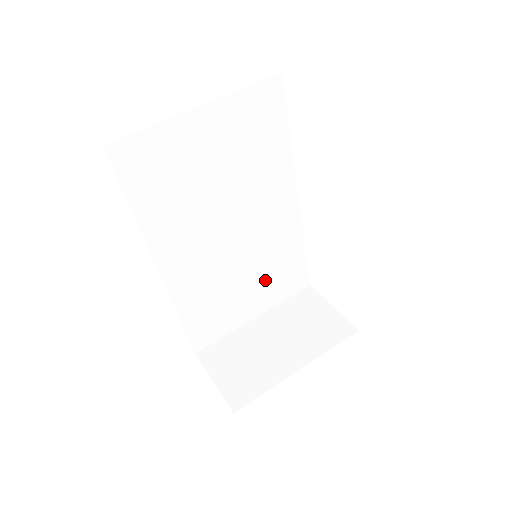
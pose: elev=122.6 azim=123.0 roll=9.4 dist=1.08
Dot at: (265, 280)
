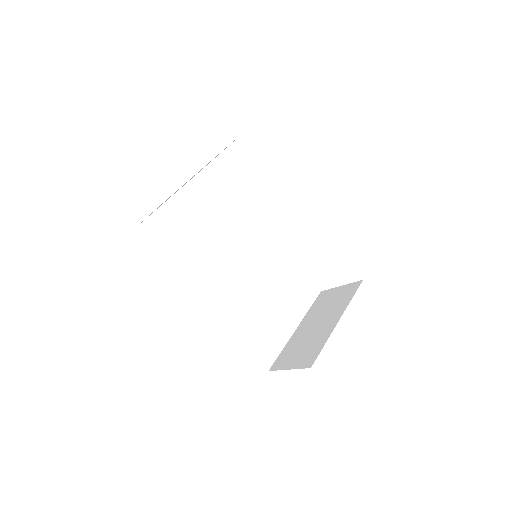
Dot at: (284, 295)
